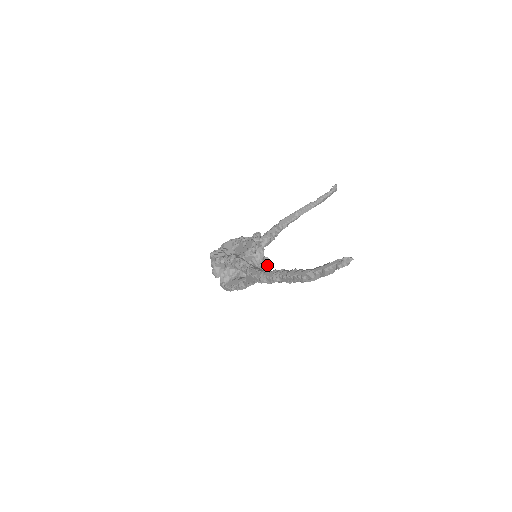
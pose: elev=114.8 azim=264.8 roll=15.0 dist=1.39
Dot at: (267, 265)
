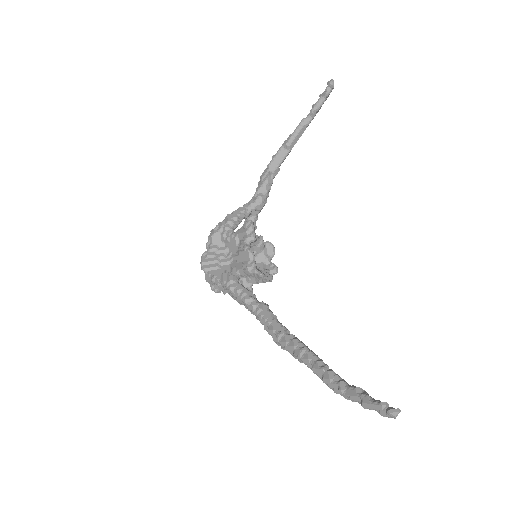
Dot at: (271, 255)
